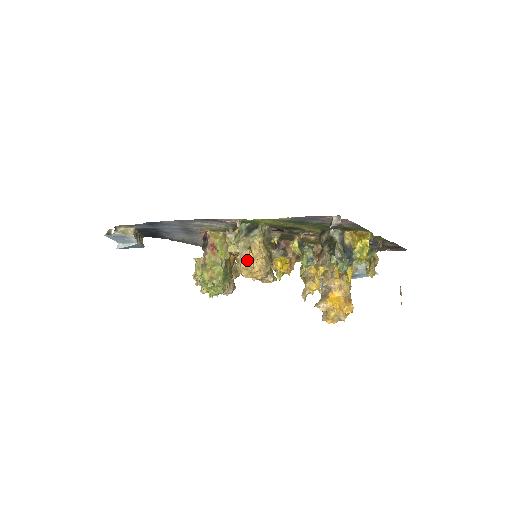
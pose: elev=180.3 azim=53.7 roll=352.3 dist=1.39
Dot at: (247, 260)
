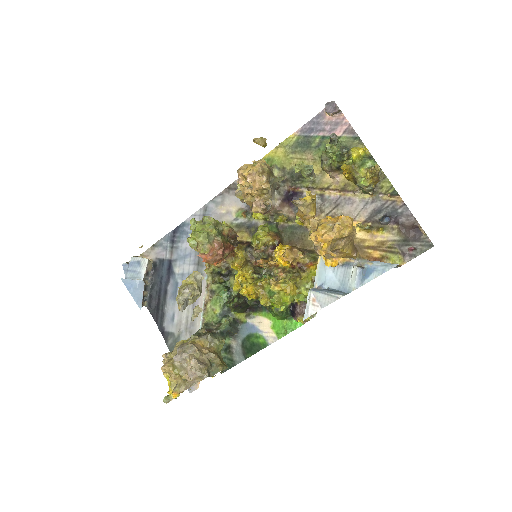
Dot at: occluded
